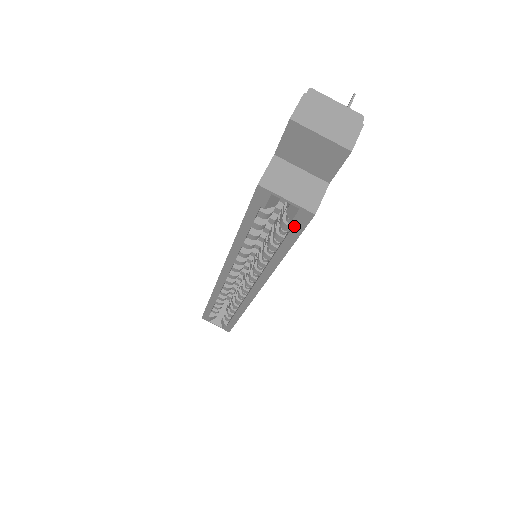
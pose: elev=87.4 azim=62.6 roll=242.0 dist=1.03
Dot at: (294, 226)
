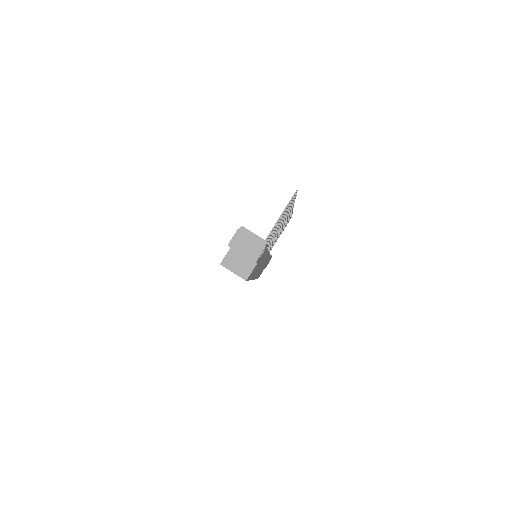
Dot at: occluded
